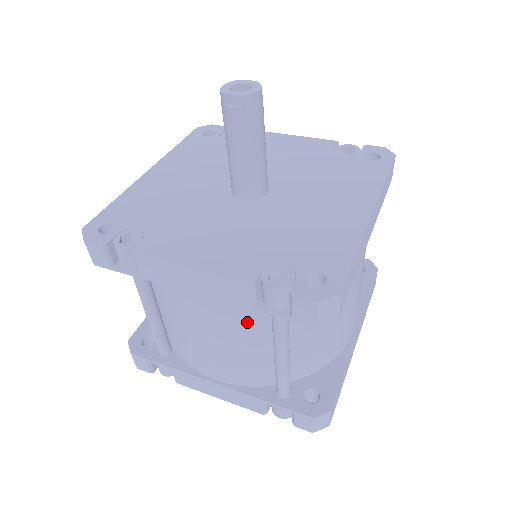
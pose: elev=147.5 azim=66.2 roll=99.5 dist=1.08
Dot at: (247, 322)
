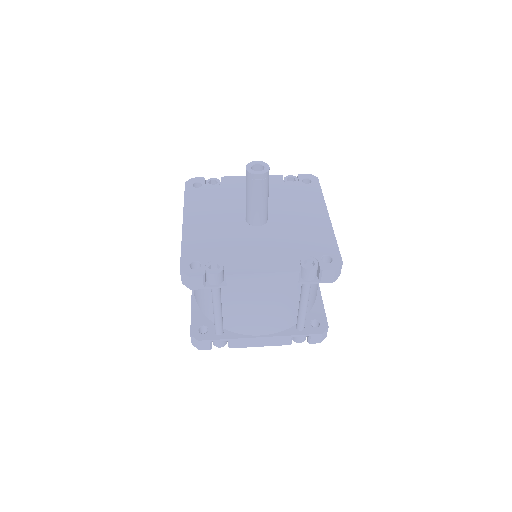
Dot at: (287, 293)
